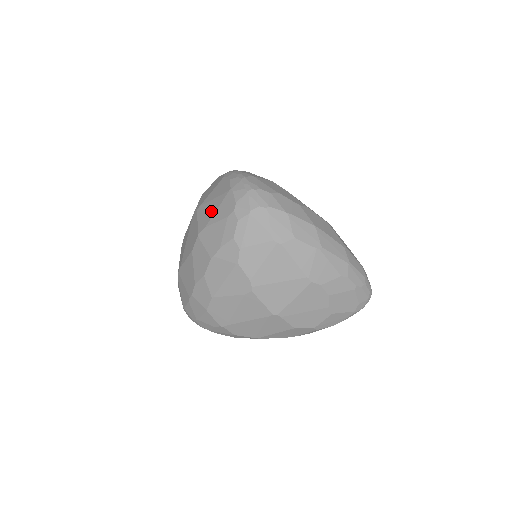
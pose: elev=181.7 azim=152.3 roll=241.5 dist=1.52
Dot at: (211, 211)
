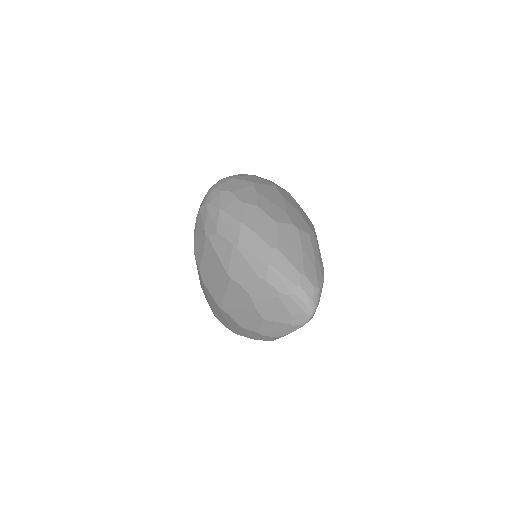
Dot at: occluded
